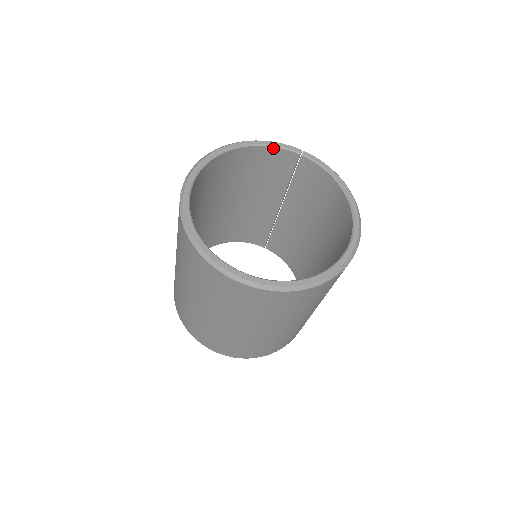
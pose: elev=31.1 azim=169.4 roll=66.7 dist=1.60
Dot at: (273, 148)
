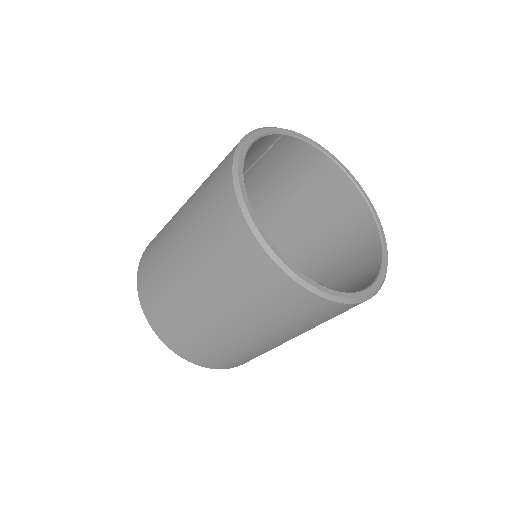
Dot at: (261, 138)
